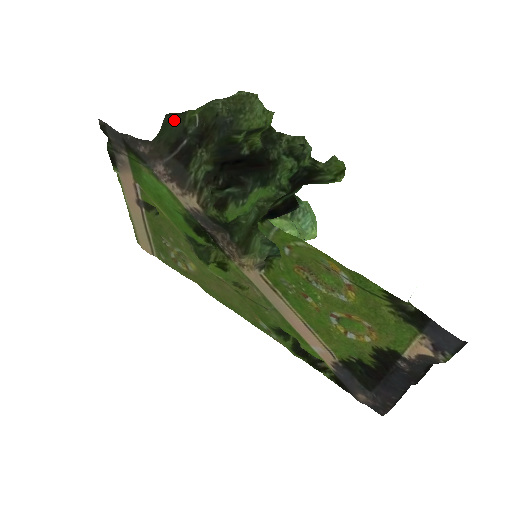
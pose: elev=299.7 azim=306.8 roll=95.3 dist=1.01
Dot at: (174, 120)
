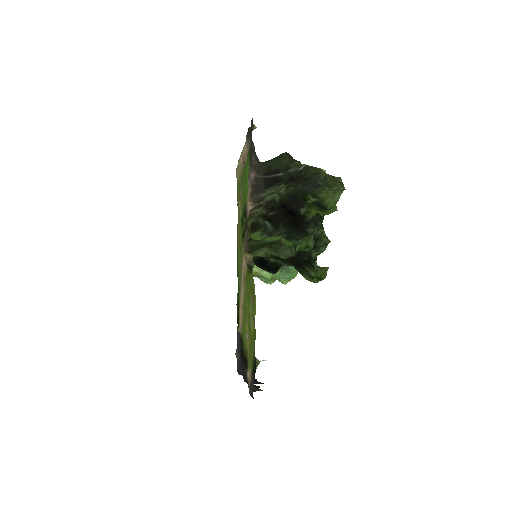
Dot at: (287, 158)
